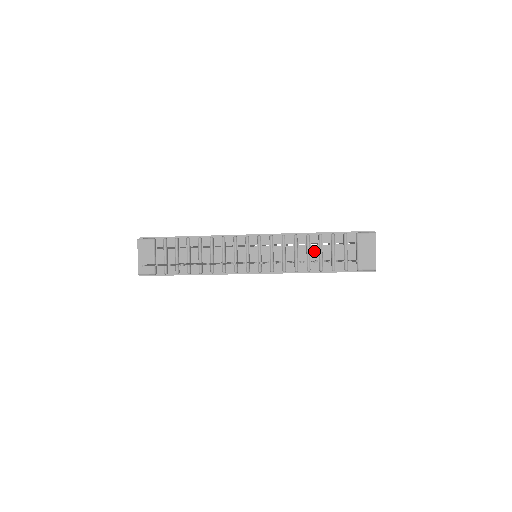
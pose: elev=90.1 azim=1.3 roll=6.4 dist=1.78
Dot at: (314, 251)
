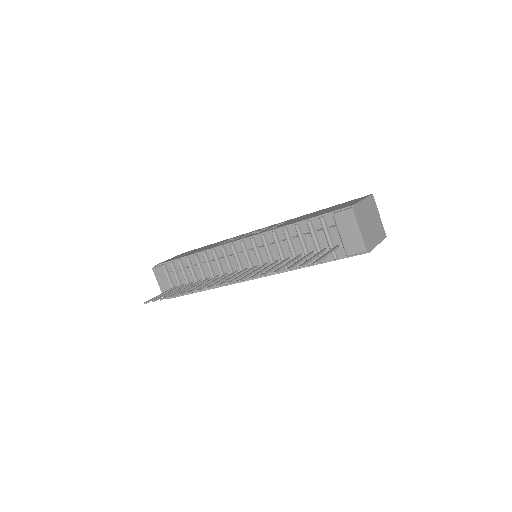
Dot at: (297, 244)
